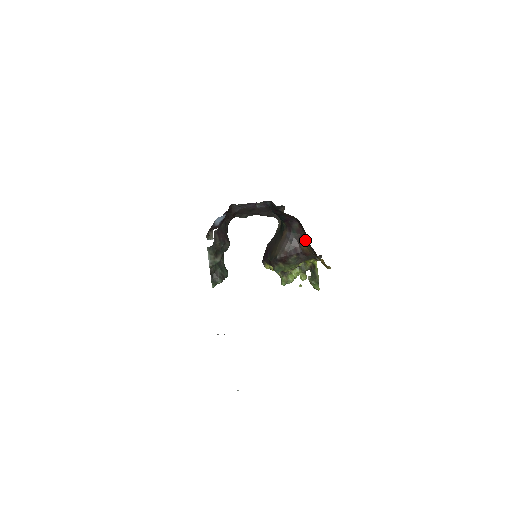
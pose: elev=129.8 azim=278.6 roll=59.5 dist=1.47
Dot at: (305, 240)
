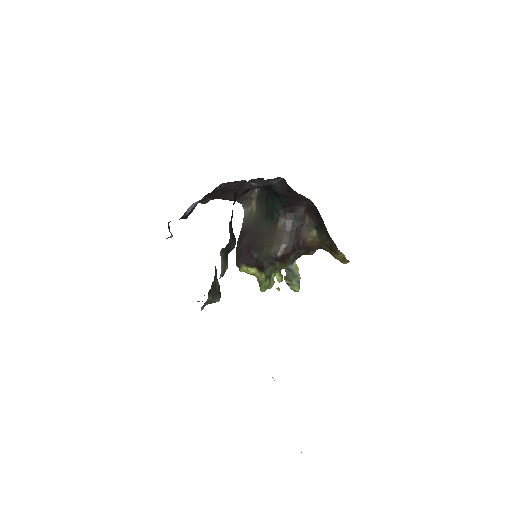
Dot at: (311, 230)
